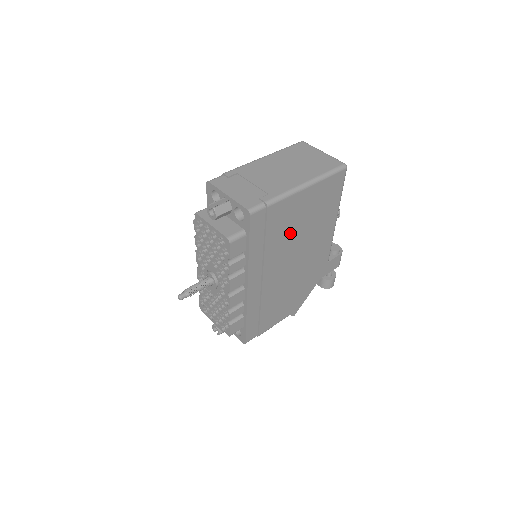
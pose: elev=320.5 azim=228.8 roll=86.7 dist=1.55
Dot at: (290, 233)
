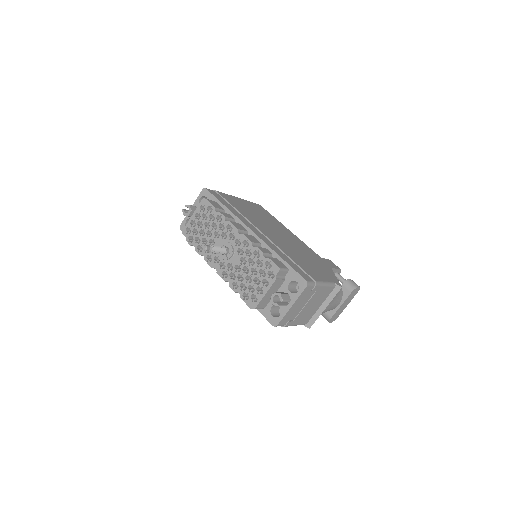
Dot at: occluded
